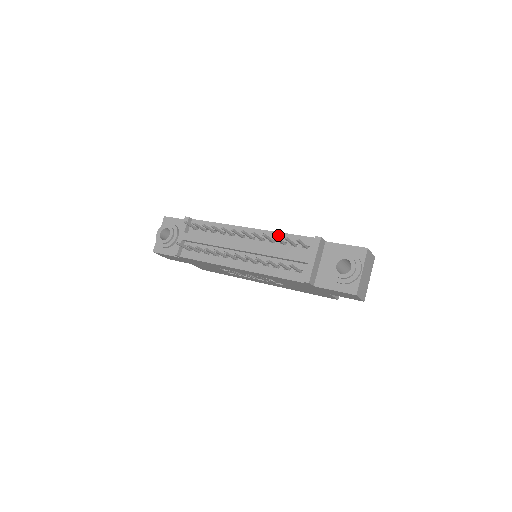
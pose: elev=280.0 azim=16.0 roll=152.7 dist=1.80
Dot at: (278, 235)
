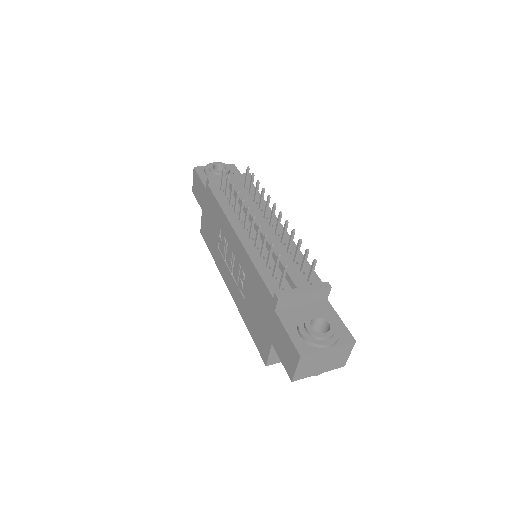
Dot at: occluded
